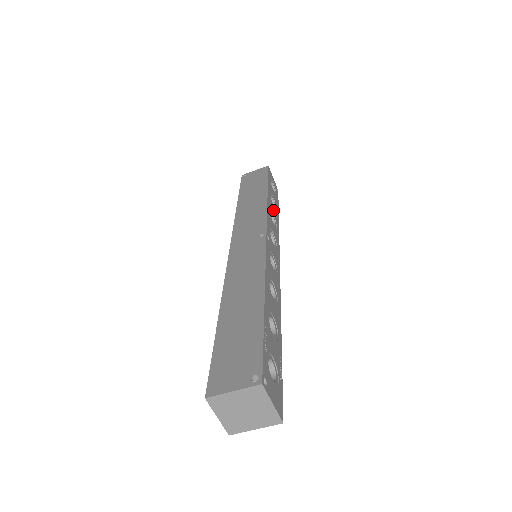
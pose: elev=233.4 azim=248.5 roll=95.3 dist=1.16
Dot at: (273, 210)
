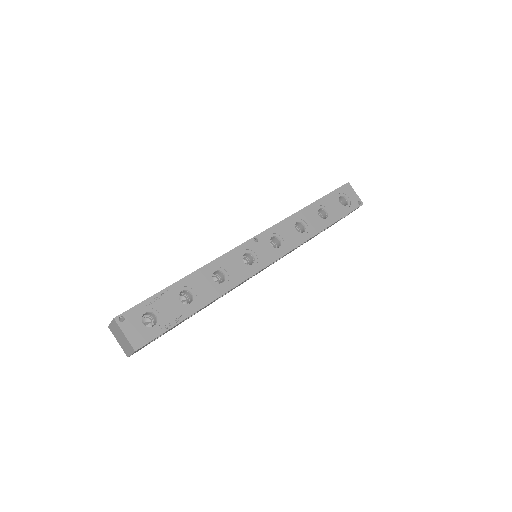
Dot at: (311, 220)
